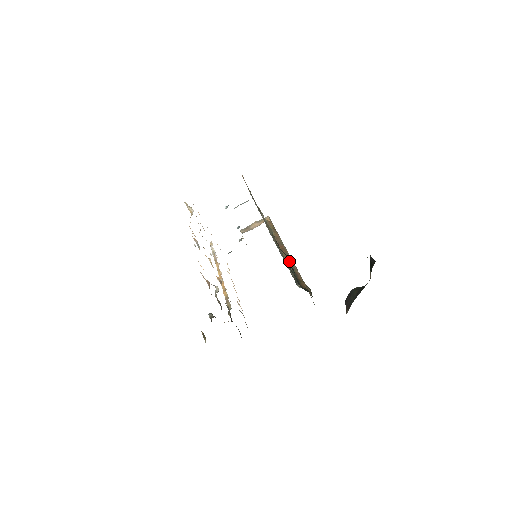
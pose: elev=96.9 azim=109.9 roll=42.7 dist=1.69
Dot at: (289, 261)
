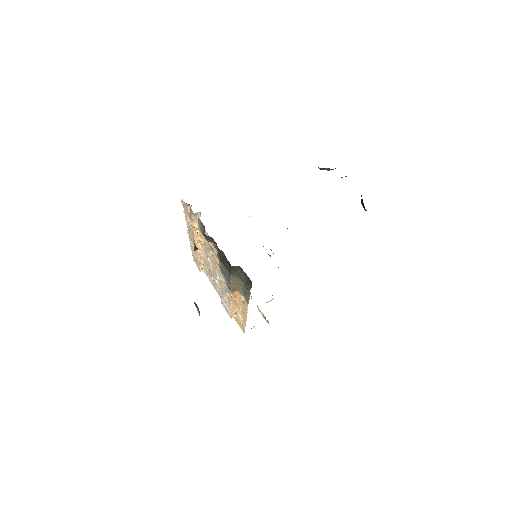
Dot at: occluded
